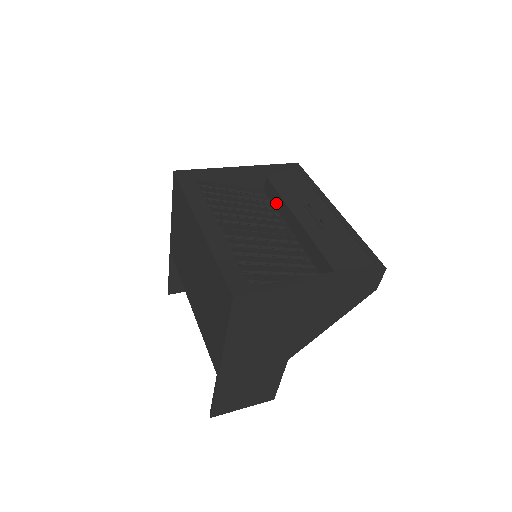
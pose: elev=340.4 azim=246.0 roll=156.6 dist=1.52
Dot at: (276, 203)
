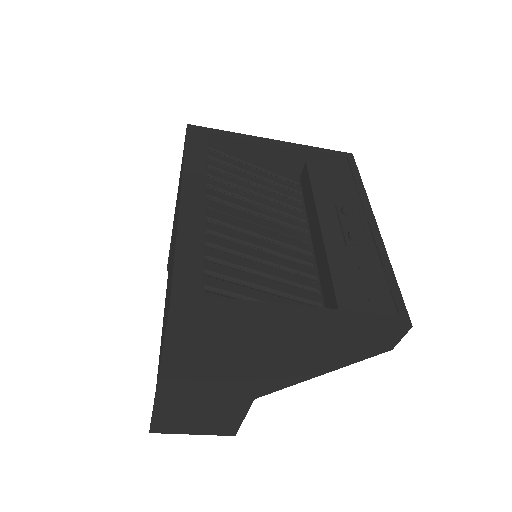
Dot at: (306, 197)
